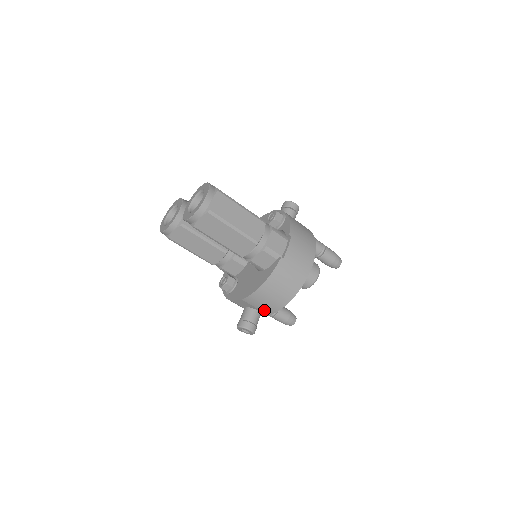
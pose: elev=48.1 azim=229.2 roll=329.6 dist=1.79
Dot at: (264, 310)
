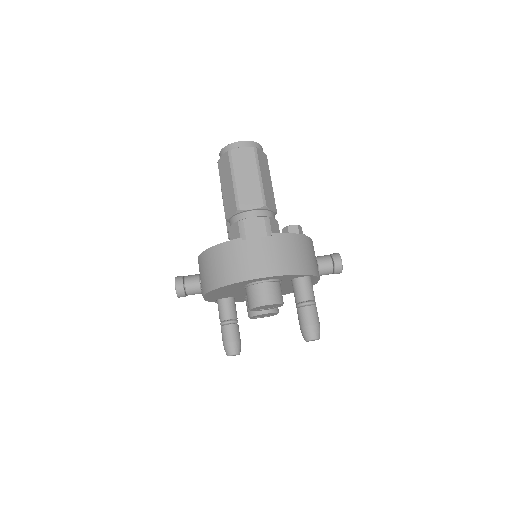
Dot at: (202, 285)
